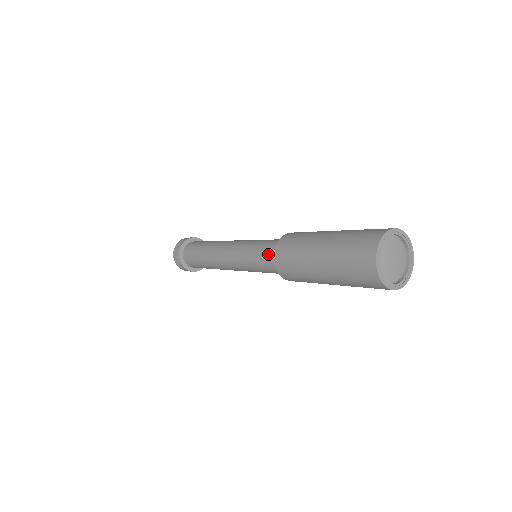
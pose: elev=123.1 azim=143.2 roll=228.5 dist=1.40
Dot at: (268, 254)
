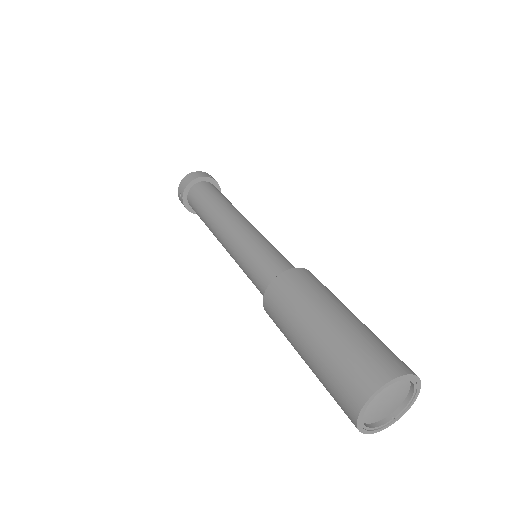
Dot at: (262, 279)
